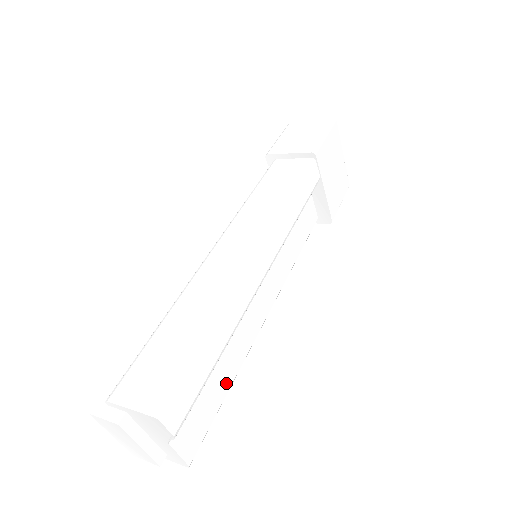
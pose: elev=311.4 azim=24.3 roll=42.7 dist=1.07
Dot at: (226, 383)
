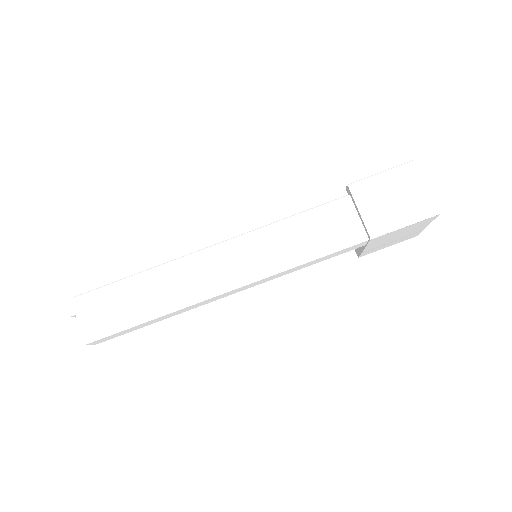
Dot at: occluded
